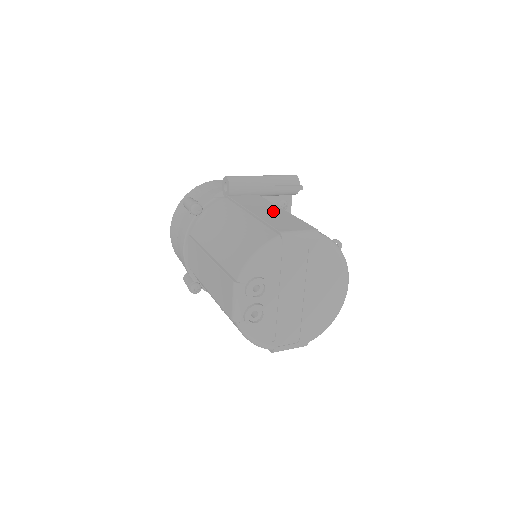
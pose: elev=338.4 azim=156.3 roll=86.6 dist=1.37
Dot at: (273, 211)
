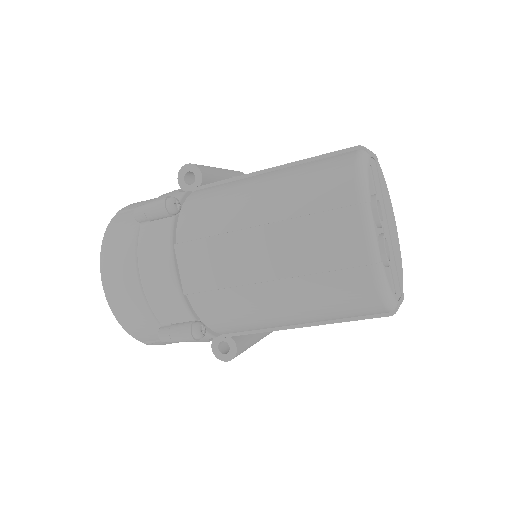
Dot at: occluded
